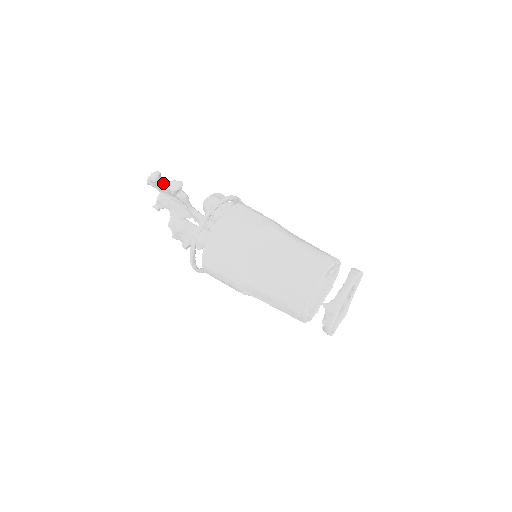
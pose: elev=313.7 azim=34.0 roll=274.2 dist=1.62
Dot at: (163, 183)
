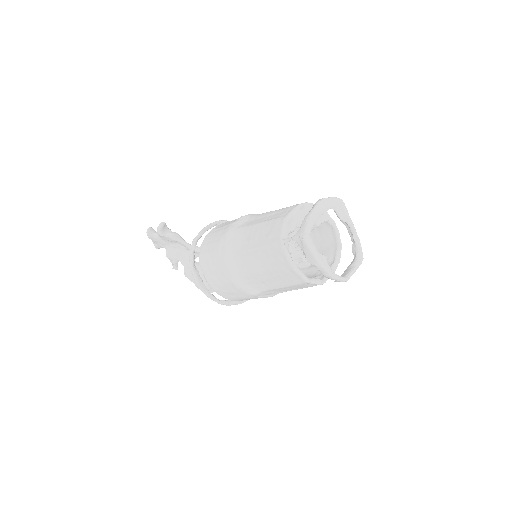
Dot at: (156, 234)
